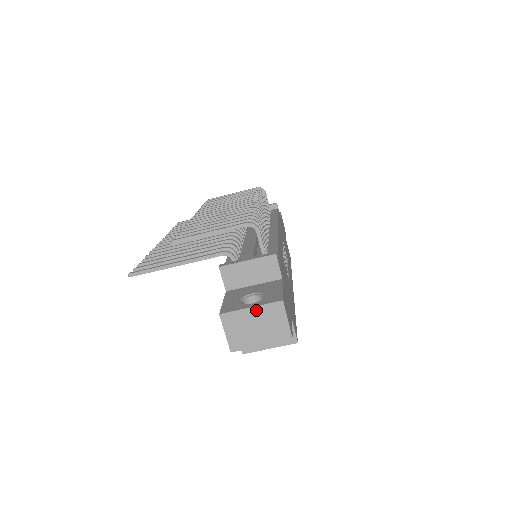
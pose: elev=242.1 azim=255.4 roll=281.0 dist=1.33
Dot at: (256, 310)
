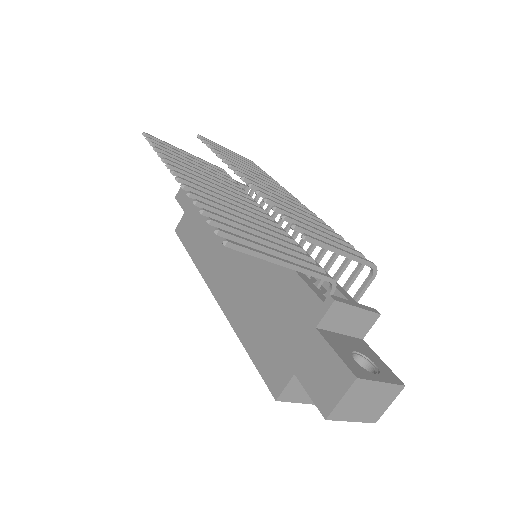
Dot at: (383, 386)
